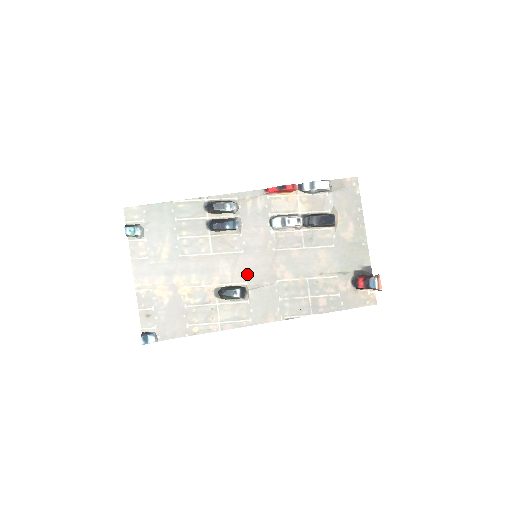
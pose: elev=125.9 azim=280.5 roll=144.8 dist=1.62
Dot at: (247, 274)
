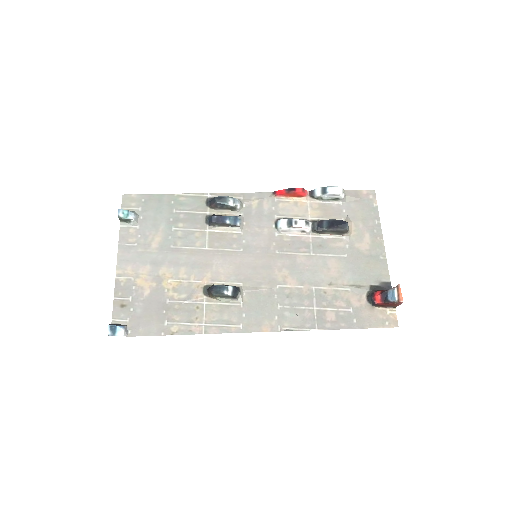
Dot at: (244, 274)
